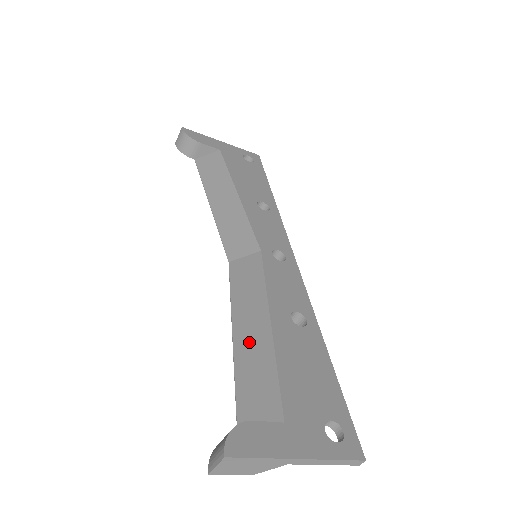
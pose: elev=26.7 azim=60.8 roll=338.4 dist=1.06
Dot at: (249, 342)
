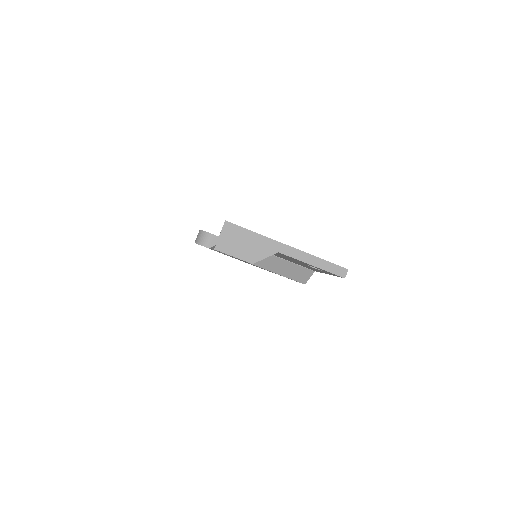
Dot at: occluded
